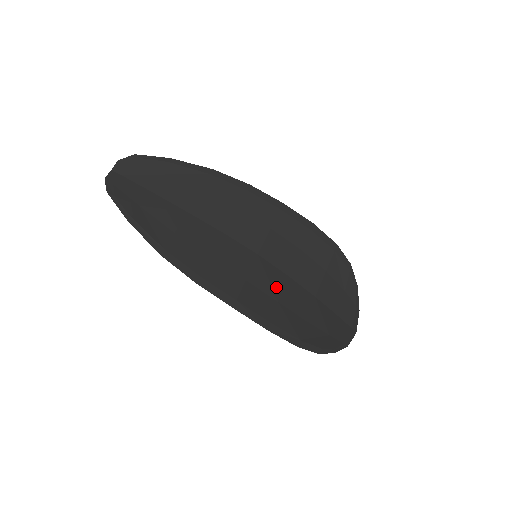
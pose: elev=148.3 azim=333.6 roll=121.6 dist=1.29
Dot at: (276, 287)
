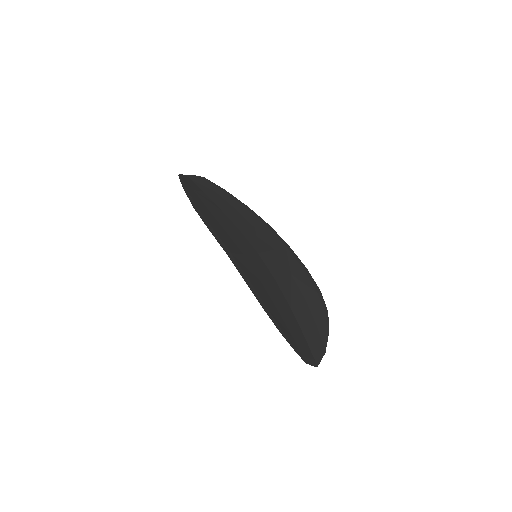
Dot at: (263, 275)
